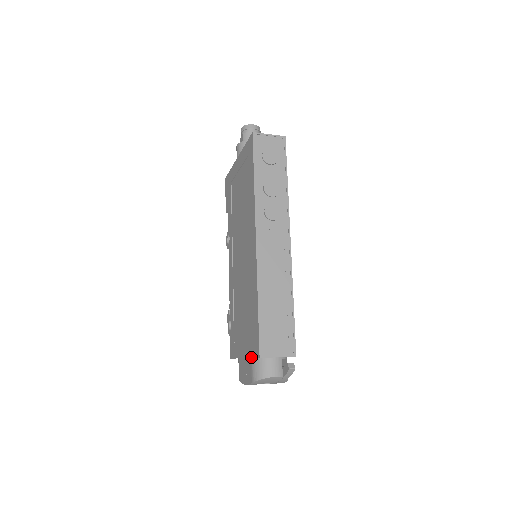
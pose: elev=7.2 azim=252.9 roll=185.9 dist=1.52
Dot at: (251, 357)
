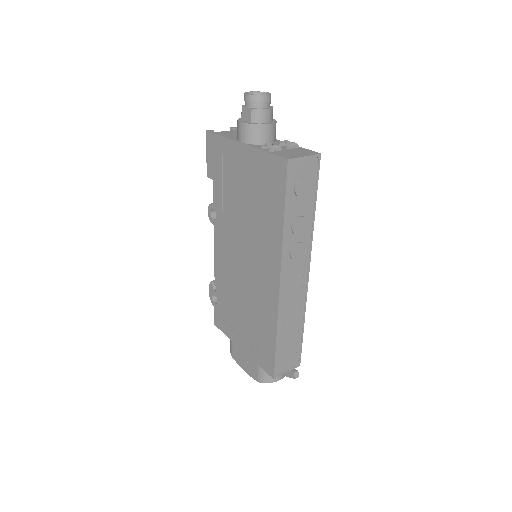
Dot at: (258, 365)
